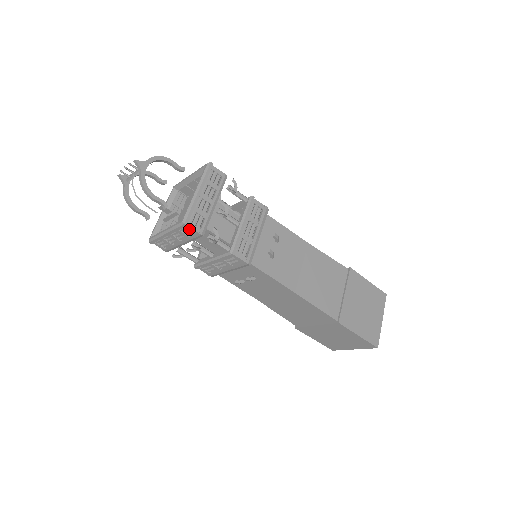
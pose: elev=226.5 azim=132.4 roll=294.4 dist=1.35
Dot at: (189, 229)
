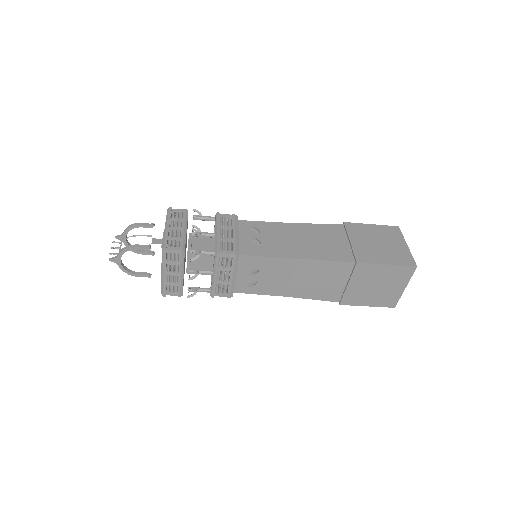
Dot at: (170, 293)
